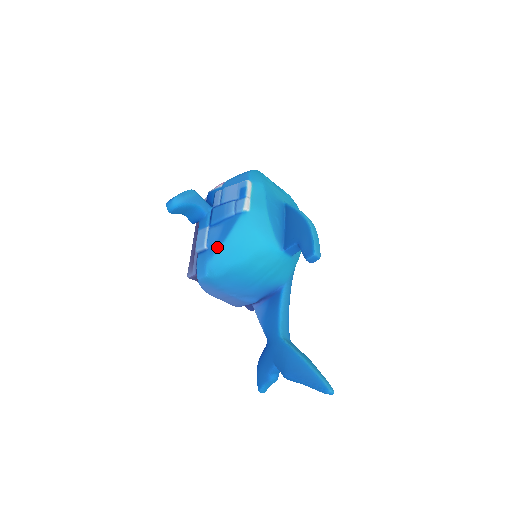
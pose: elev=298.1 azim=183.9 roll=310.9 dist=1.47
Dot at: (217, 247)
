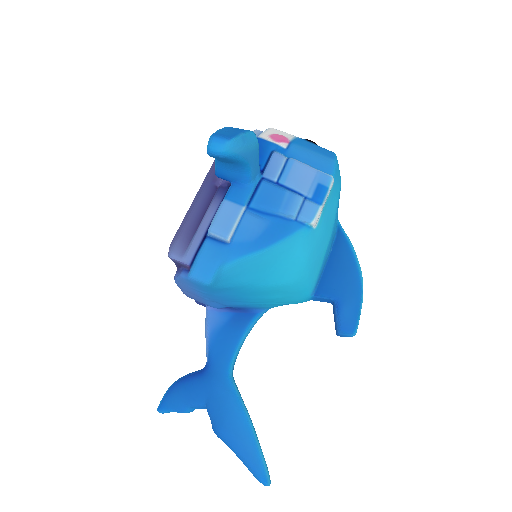
Dot at: (246, 252)
